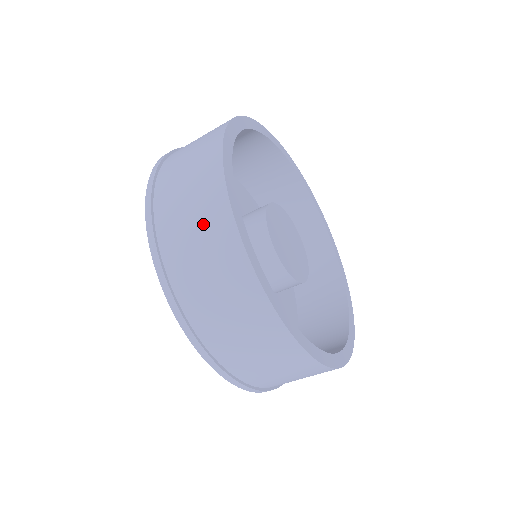
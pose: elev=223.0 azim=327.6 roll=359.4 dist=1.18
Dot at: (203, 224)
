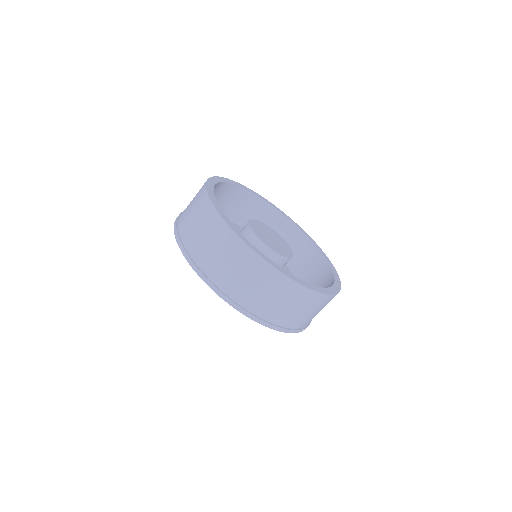
Dot at: (197, 211)
